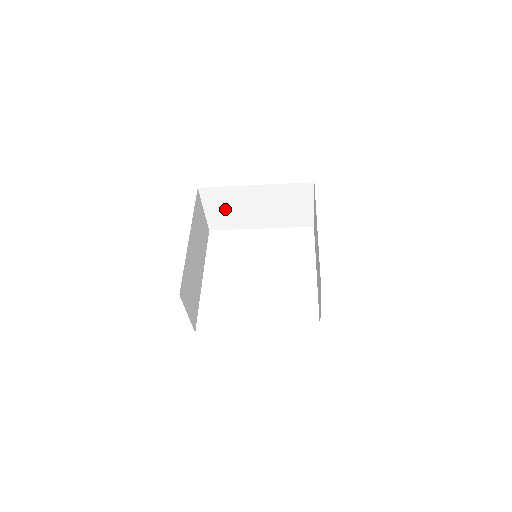
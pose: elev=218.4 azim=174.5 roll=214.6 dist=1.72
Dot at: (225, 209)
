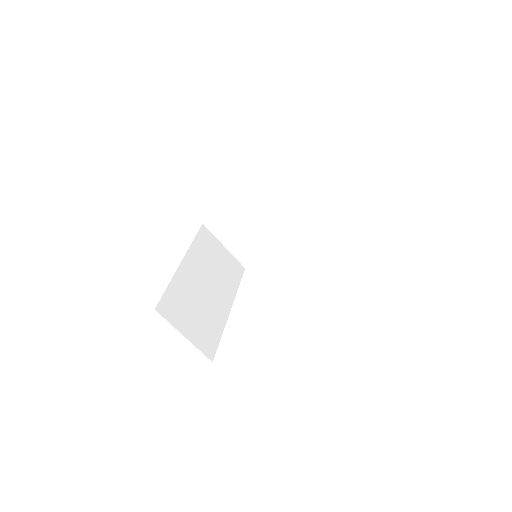
Dot at: (241, 235)
